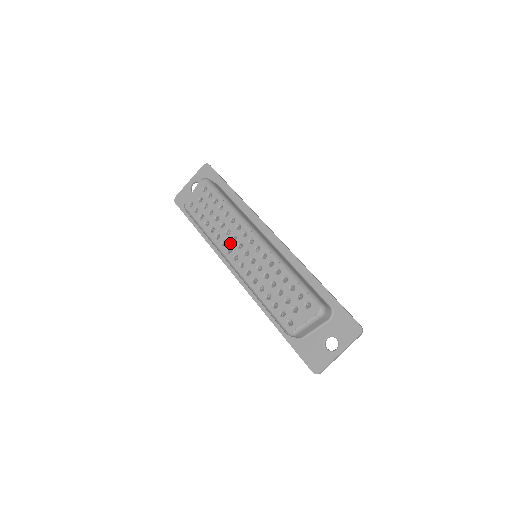
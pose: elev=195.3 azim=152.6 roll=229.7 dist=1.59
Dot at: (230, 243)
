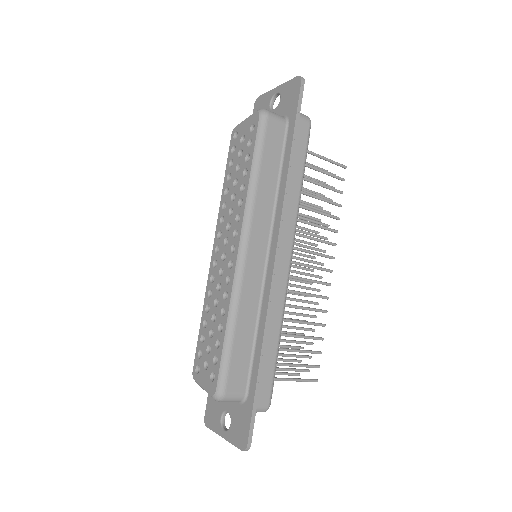
Dot at: (224, 227)
